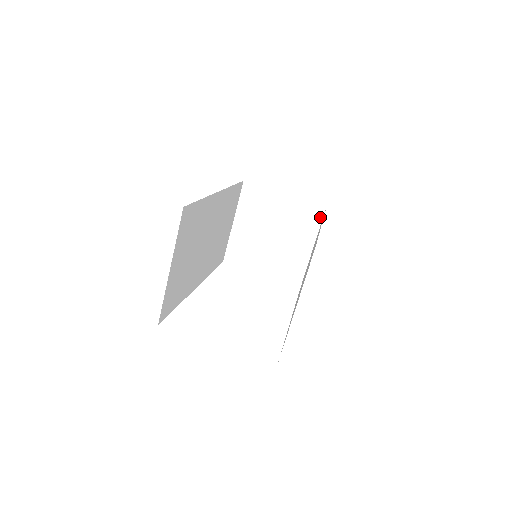
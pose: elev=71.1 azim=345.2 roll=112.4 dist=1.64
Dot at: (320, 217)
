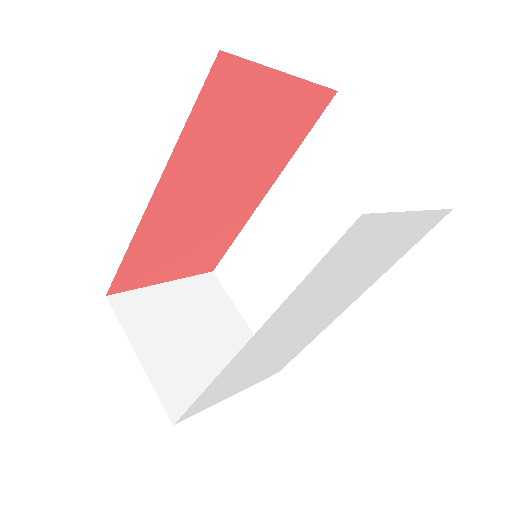
Dot at: (218, 285)
